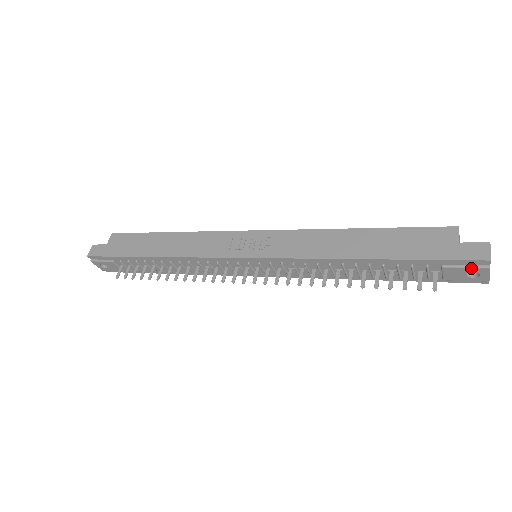
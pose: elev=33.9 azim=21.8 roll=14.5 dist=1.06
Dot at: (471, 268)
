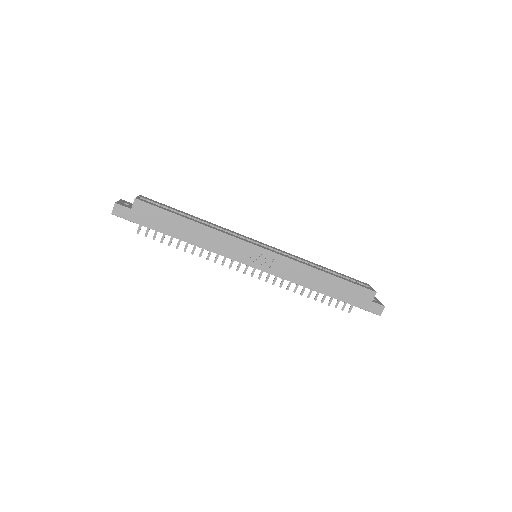
Dot at: occluded
